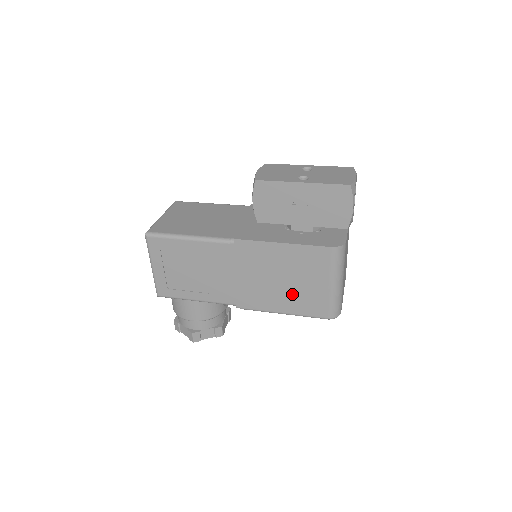
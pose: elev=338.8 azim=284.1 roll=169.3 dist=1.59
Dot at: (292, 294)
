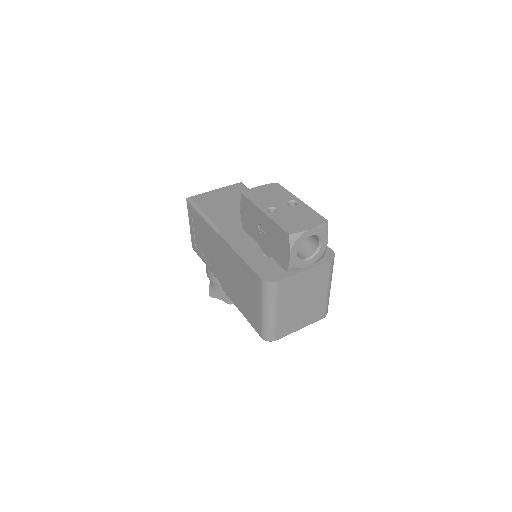
Dot at: (244, 300)
